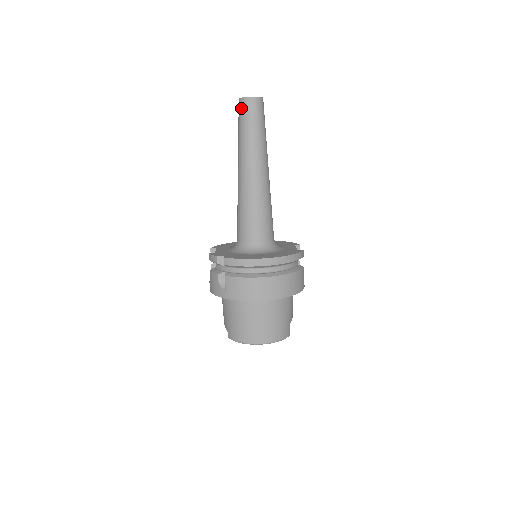
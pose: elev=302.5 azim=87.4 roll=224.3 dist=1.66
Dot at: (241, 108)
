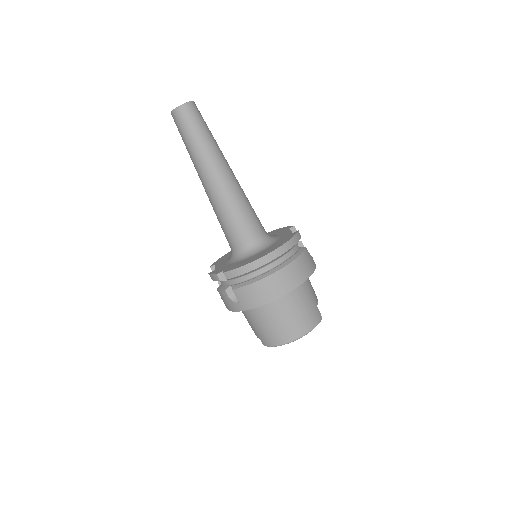
Dot at: (176, 121)
